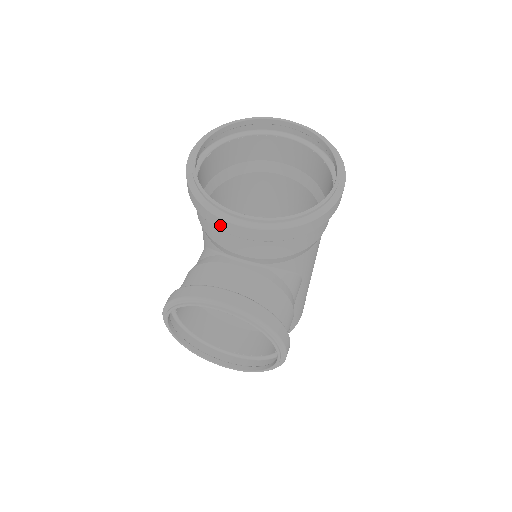
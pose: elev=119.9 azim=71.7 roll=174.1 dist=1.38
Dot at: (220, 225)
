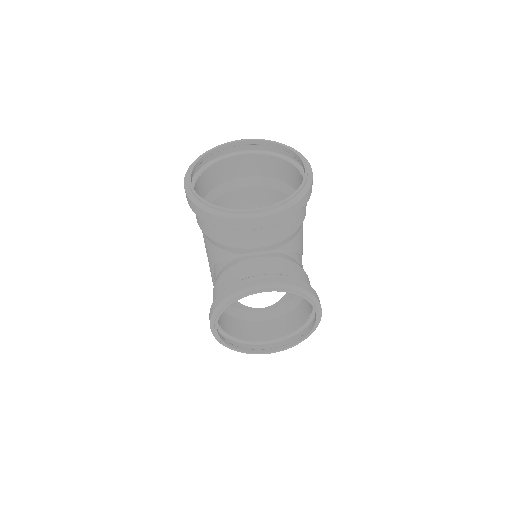
Dot at: (238, 225)
